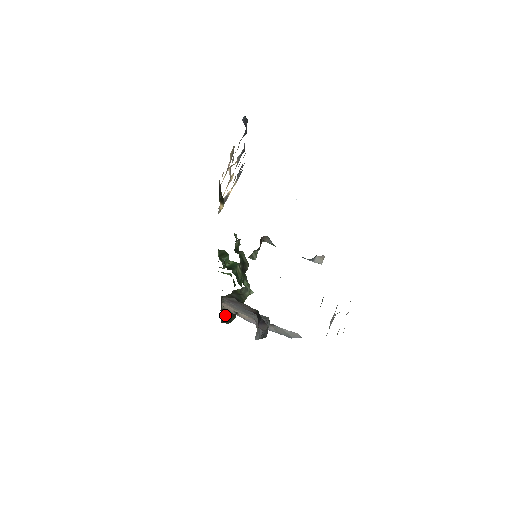
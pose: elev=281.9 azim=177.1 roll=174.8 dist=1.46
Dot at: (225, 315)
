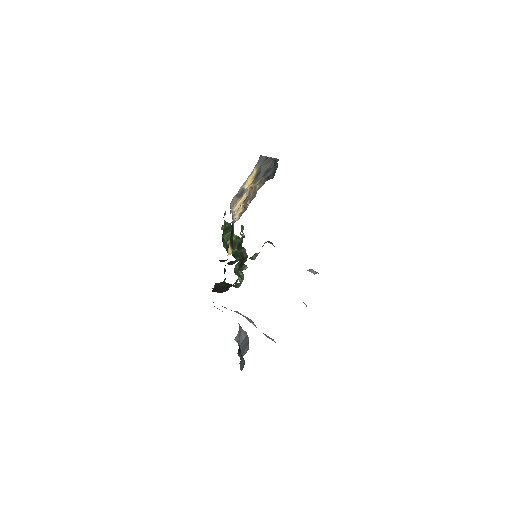
Dot at: (216, 290)
